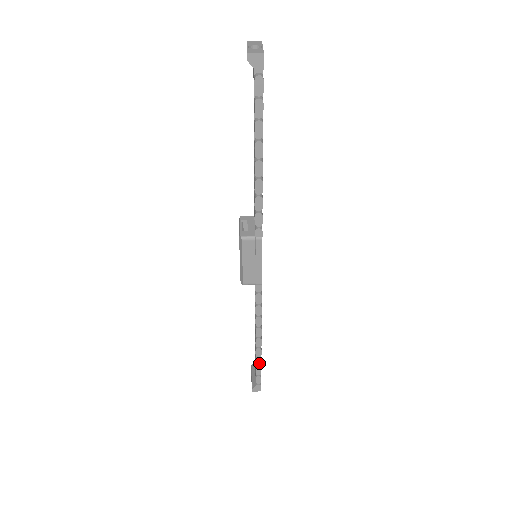
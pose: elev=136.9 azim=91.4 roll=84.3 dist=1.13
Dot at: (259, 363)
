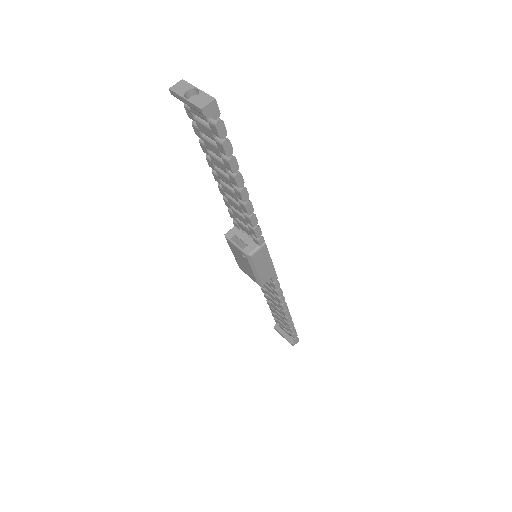
Dot at: (292, 325)
